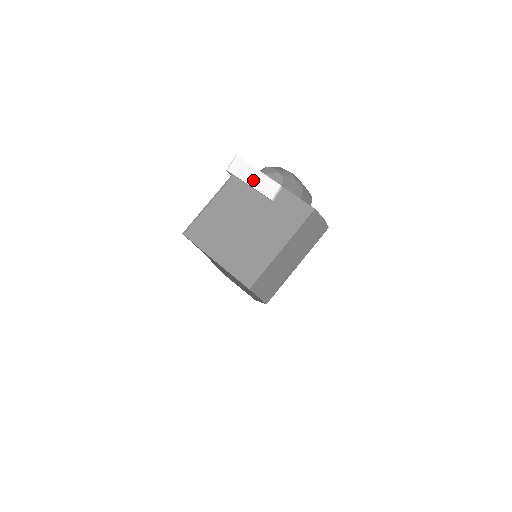
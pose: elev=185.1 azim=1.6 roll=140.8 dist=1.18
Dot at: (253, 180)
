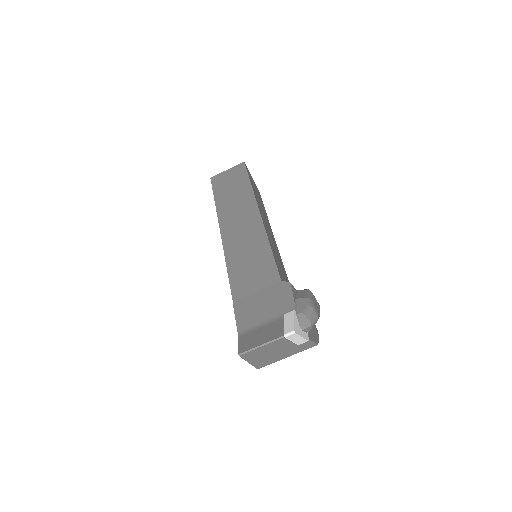
Dot at: (295, 340)
